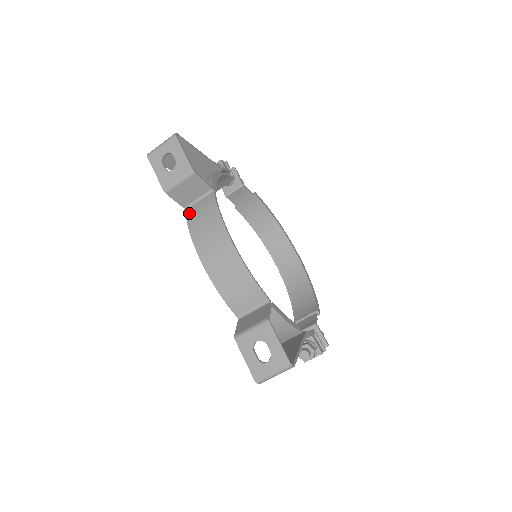
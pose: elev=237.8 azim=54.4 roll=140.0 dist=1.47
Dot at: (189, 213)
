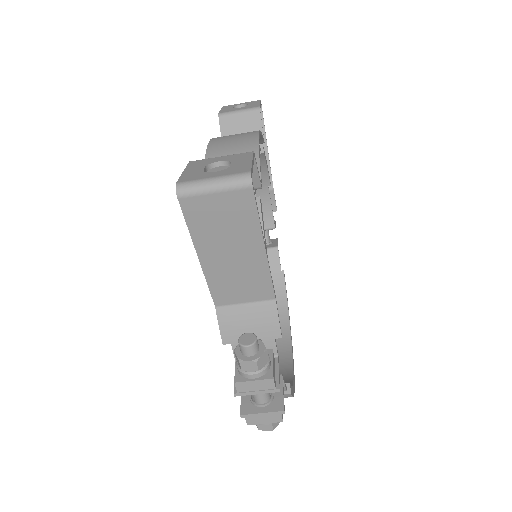
Dot at: occluded
